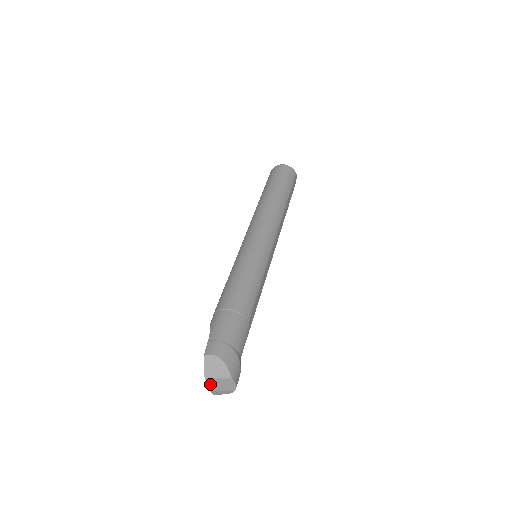
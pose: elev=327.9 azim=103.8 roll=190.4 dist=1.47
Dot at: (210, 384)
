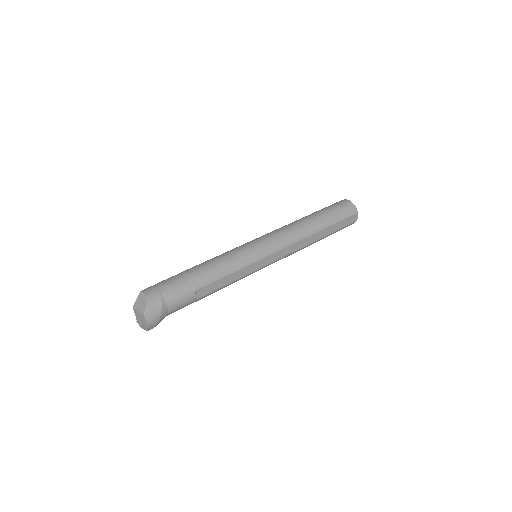
Dot at: (136, 315)
